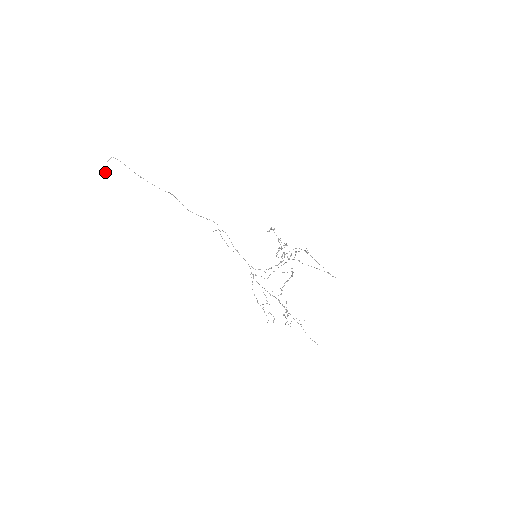
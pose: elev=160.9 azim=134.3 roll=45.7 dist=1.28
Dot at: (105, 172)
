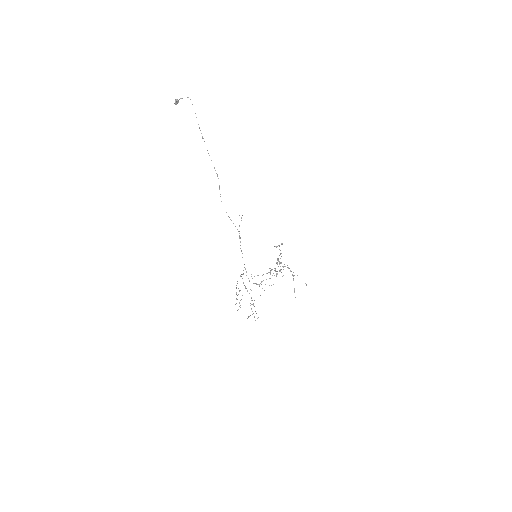
Dot at: (177, 103)
